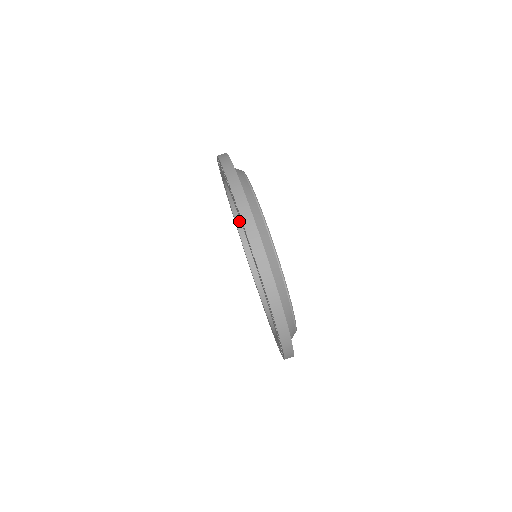
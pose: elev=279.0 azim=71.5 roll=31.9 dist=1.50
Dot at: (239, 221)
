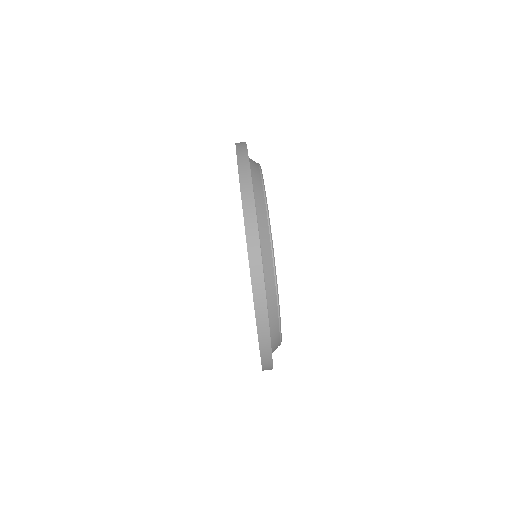
Dot at: occluded
